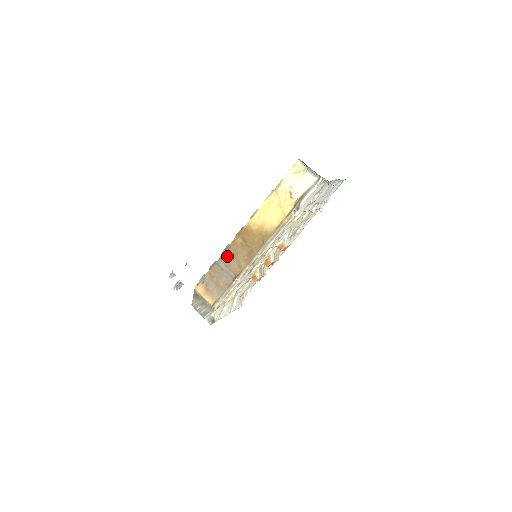
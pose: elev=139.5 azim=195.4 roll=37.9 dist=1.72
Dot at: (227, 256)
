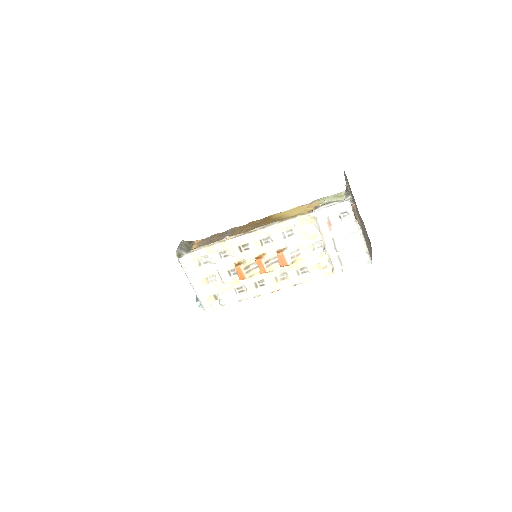
Dot at: (239, 228)
